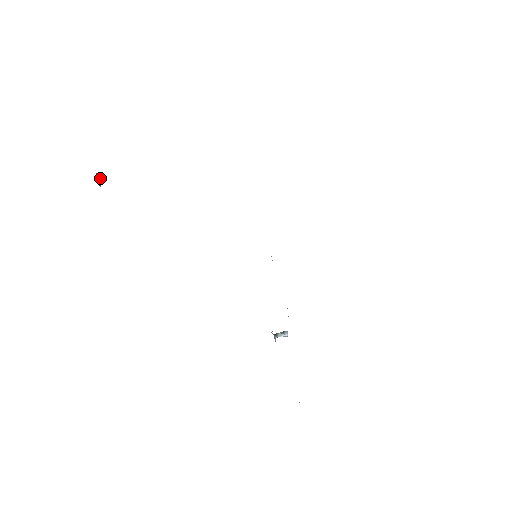
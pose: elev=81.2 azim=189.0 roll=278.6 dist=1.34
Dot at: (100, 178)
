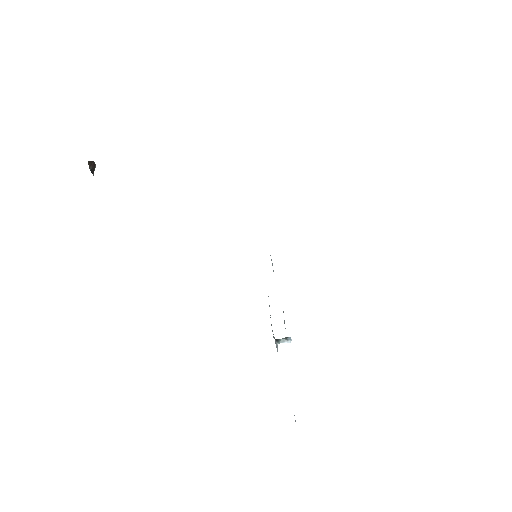
Dot at: (93, 166)
